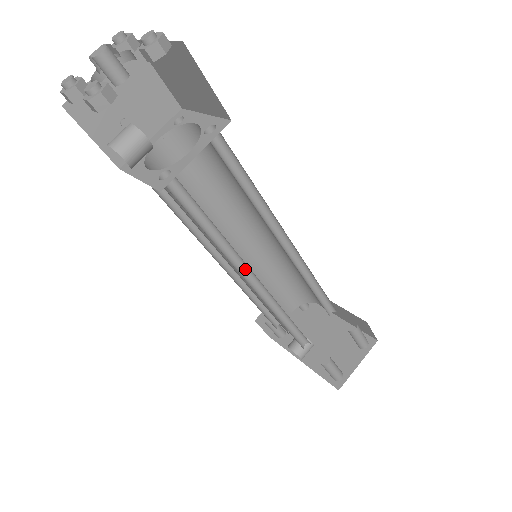
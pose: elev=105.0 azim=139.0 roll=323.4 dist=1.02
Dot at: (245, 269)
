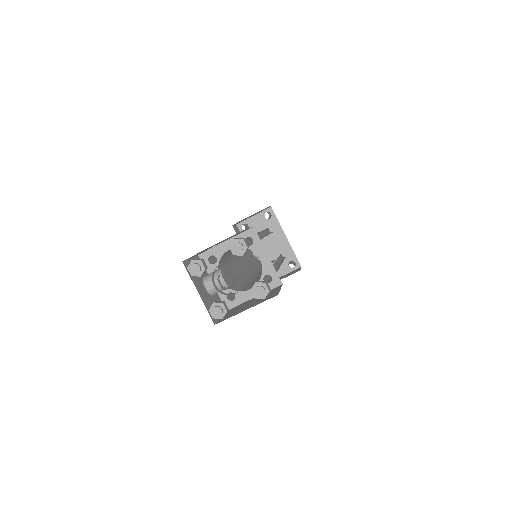
Dot at: occluded
